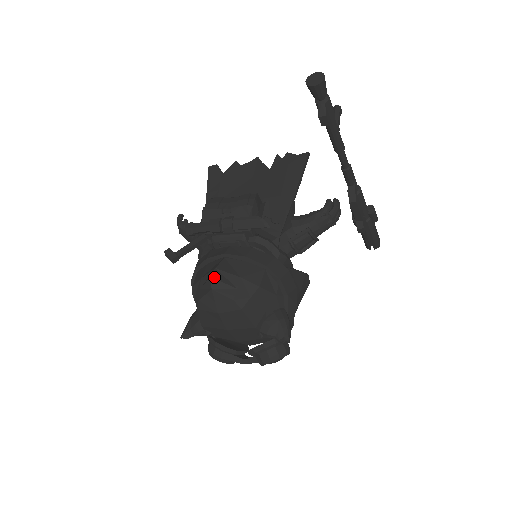
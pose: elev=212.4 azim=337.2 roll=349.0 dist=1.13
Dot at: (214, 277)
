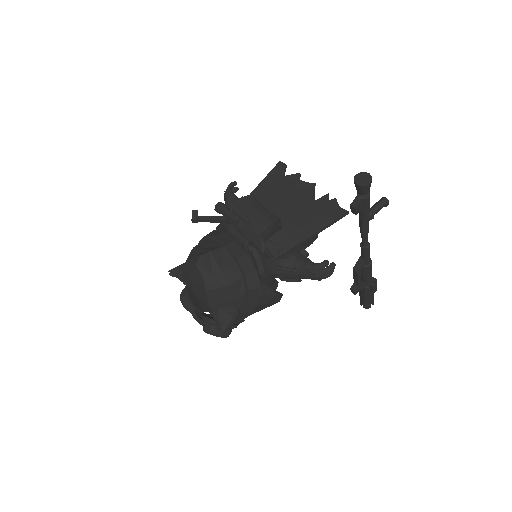
Dot at: (203, 257)
